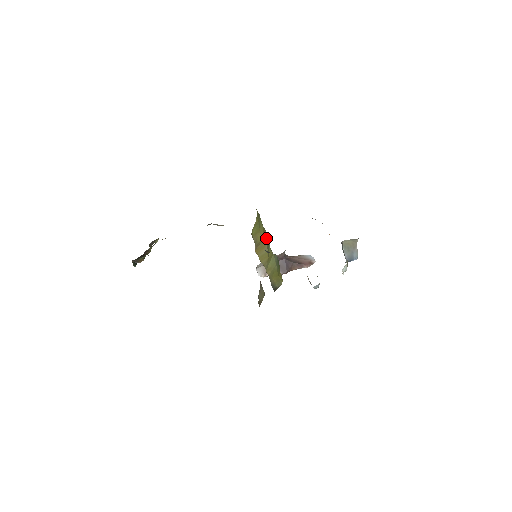
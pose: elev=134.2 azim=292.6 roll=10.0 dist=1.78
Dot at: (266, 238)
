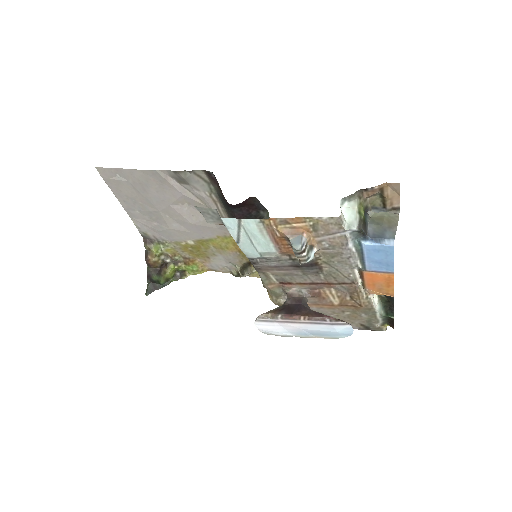
Dot at: occluded
